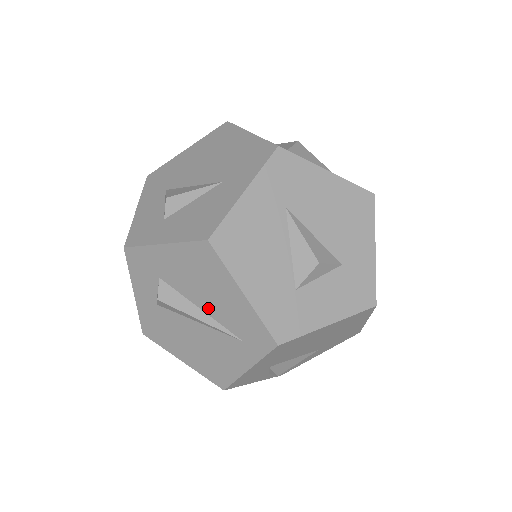
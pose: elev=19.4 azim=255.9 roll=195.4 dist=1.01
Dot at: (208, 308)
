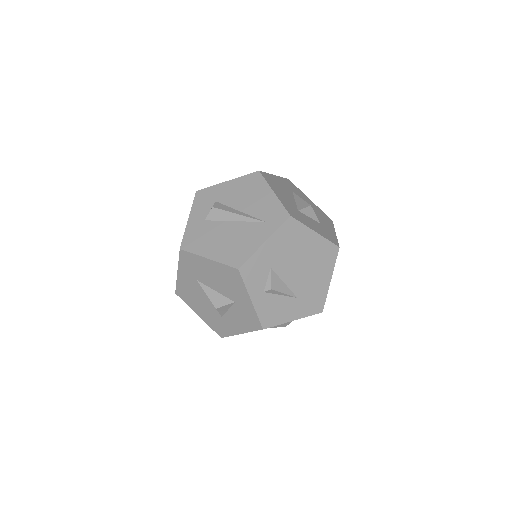
Dot at: (246, 209)
